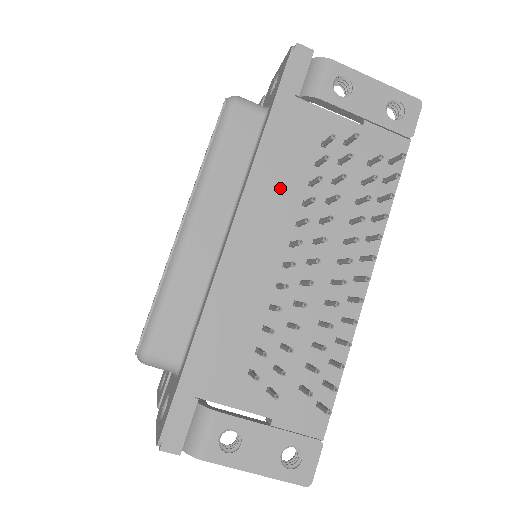
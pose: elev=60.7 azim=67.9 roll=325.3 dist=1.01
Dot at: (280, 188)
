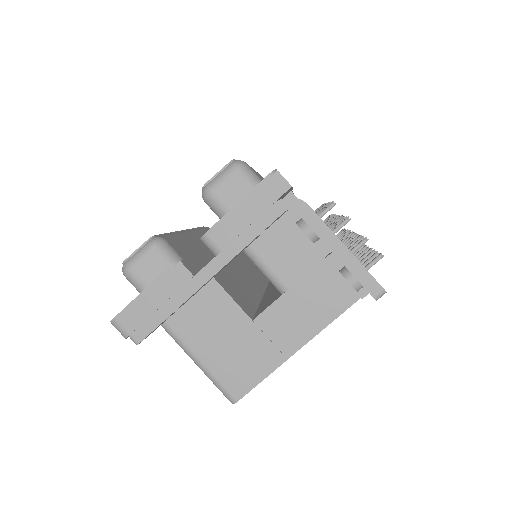
Dot at: occluded
